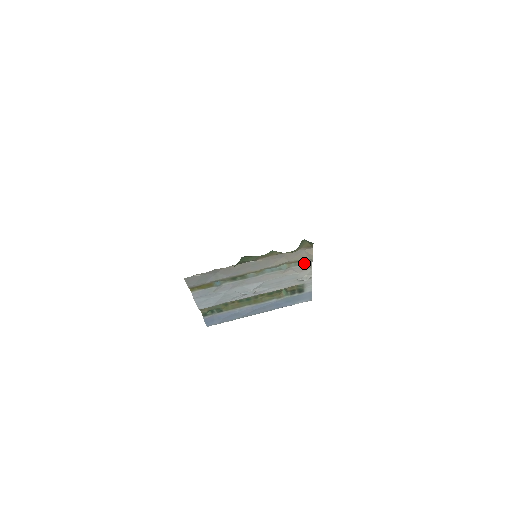
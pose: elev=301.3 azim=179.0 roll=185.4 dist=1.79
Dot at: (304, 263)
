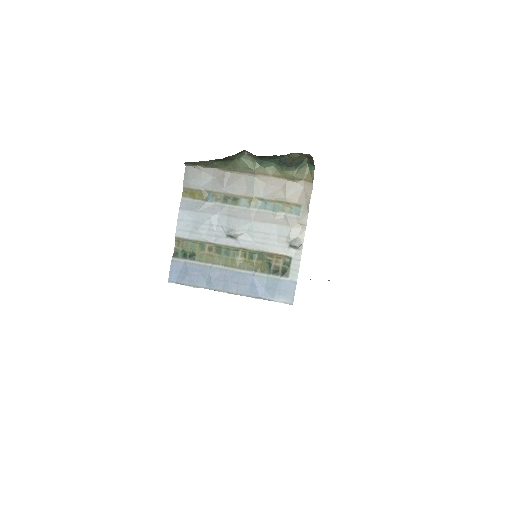
Dot at: (300, 213)
